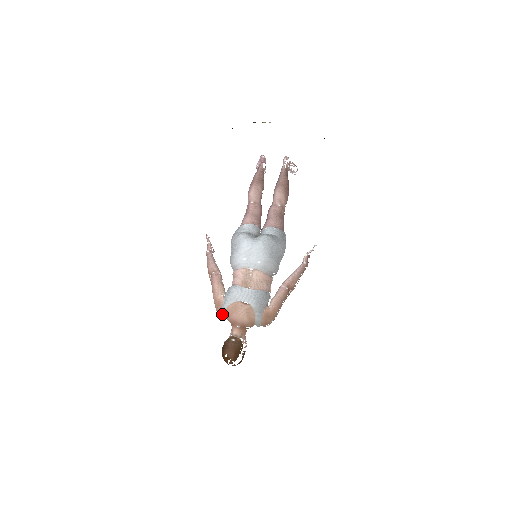
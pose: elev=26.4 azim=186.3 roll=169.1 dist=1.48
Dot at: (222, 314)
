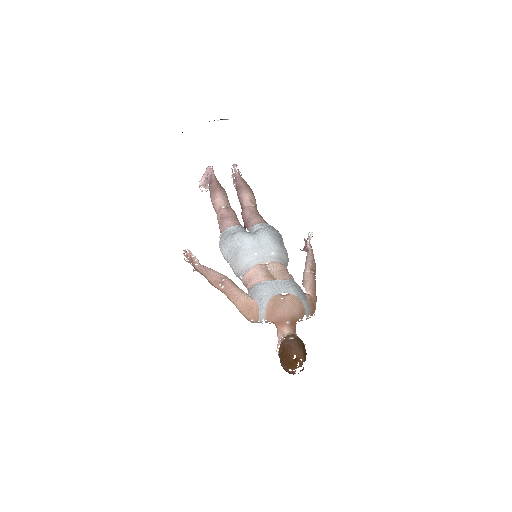
Dot at: (262, 316)
